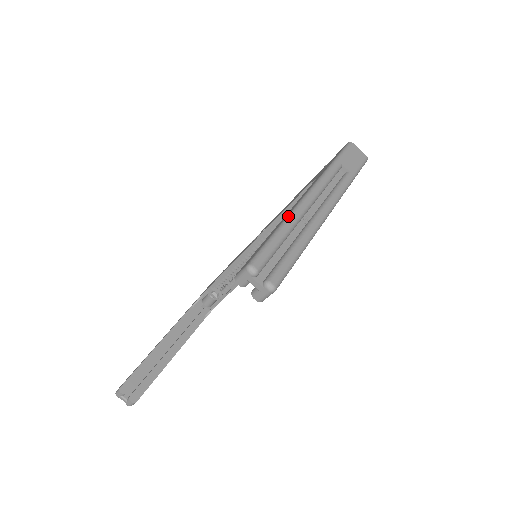
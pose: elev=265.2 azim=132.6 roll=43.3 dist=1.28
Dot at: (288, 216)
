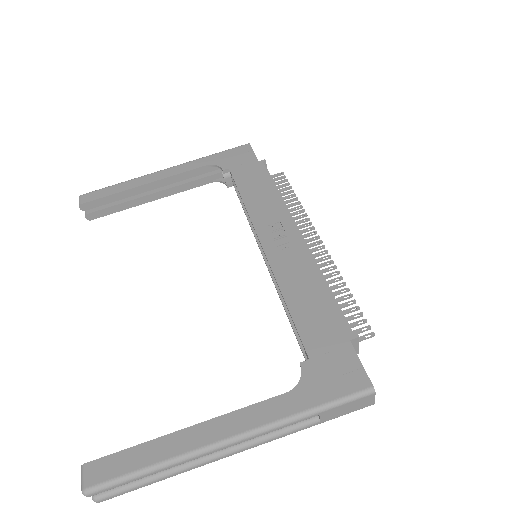
Dot at: (175, 460)
